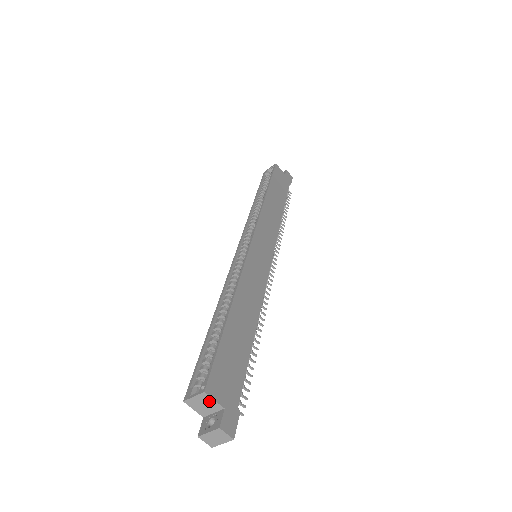
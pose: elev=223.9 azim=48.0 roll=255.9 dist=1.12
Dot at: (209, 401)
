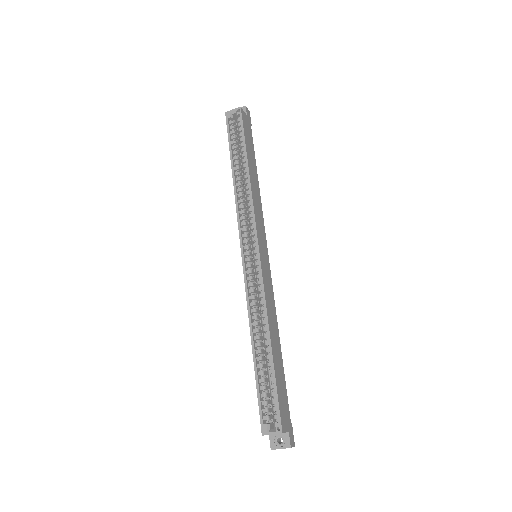
Dot at: occluded
